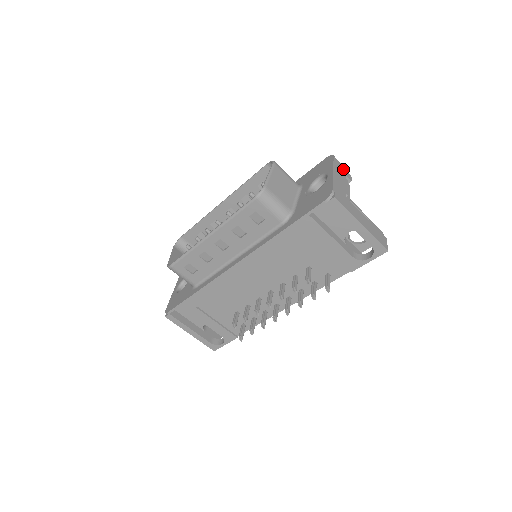
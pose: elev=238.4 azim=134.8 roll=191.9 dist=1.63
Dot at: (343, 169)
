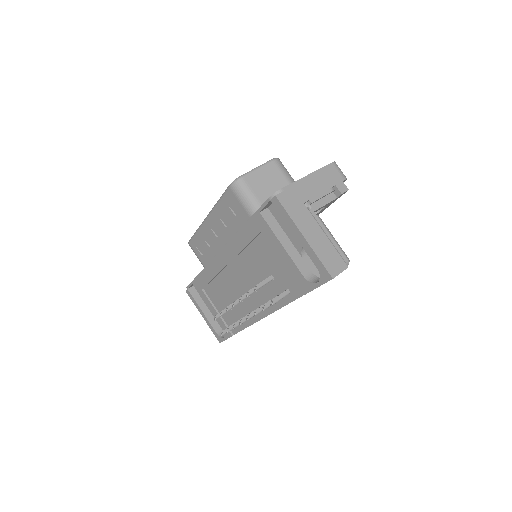
Dot at: (338, 179)
